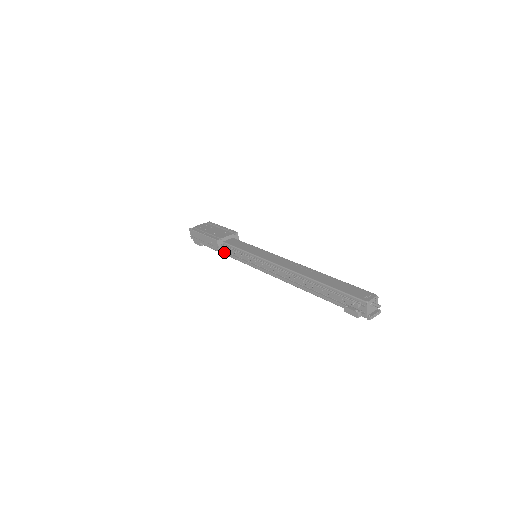
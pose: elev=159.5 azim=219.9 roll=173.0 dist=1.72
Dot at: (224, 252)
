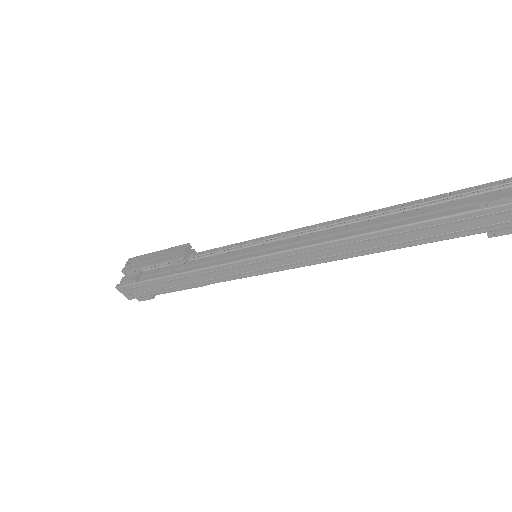
Dot at: (186, 268)
